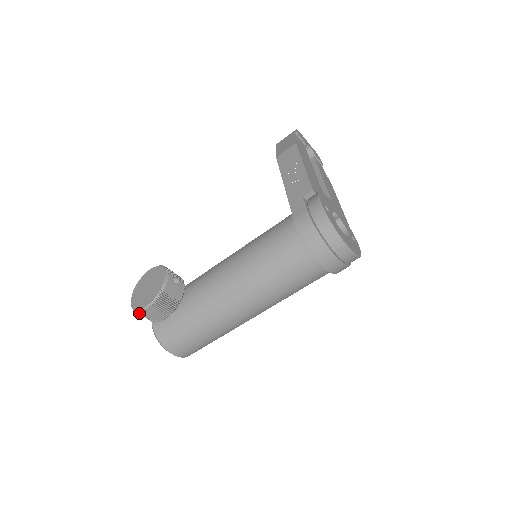
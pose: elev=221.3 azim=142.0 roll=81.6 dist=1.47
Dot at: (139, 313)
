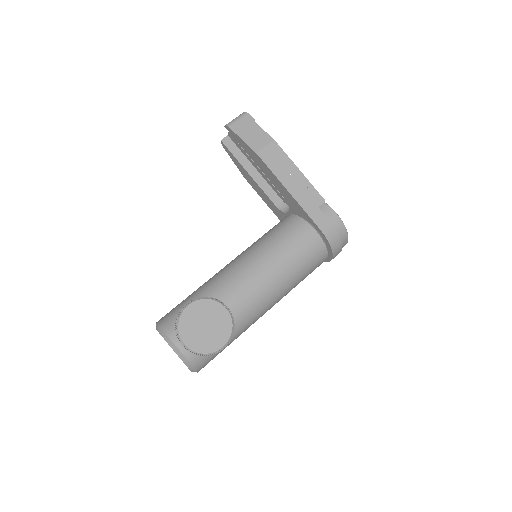
Dot at: occluded
